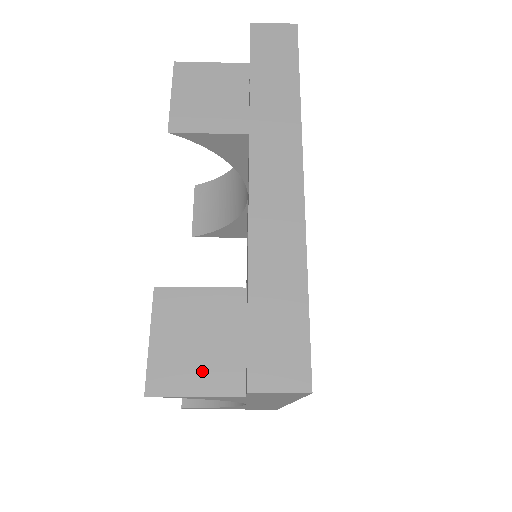
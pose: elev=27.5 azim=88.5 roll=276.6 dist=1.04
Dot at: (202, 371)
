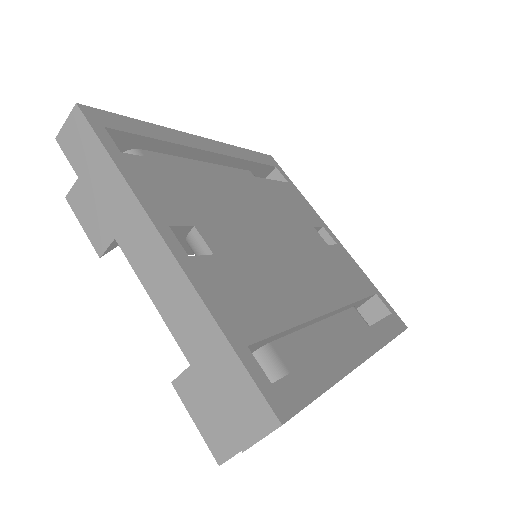
Dot at: occluded
